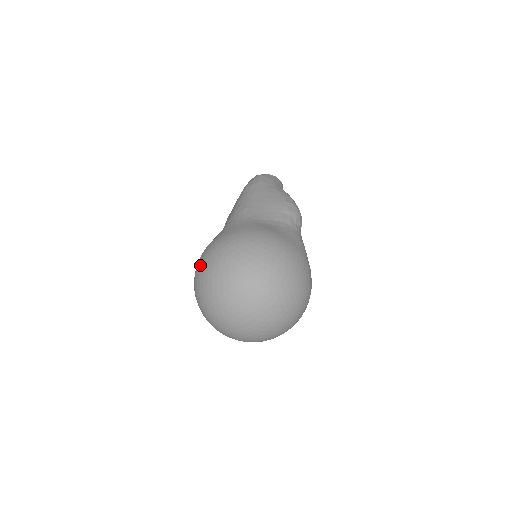
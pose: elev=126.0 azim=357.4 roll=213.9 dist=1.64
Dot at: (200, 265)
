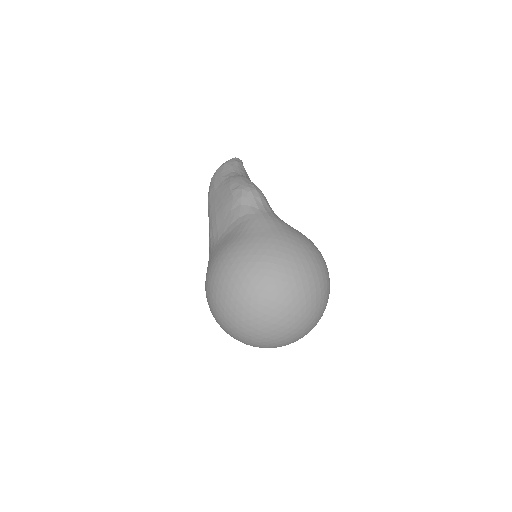
Dot at: occluded
